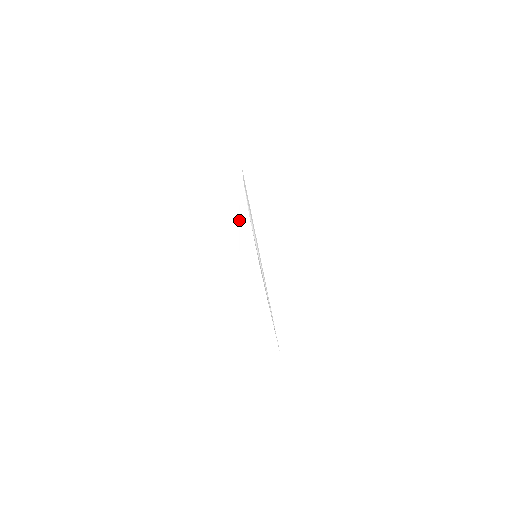
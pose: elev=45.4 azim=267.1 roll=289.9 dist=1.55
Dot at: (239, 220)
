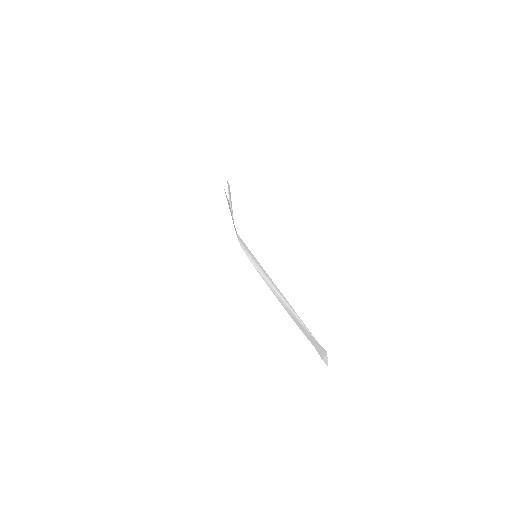
Dot at: occluded
